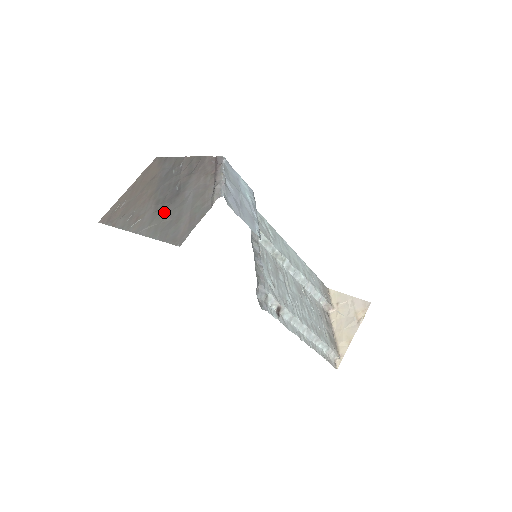
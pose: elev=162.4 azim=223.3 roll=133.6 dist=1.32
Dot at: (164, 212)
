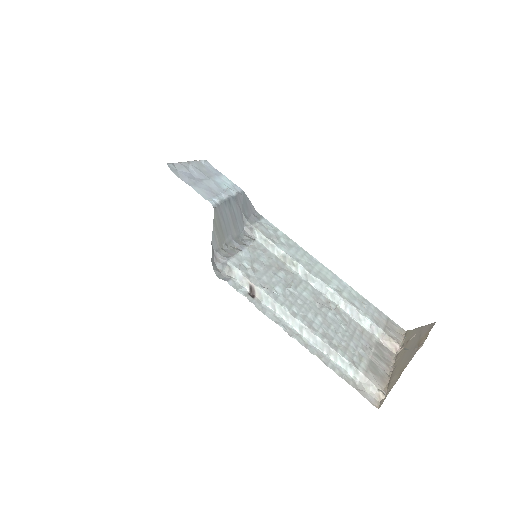
Dot at: occluded
